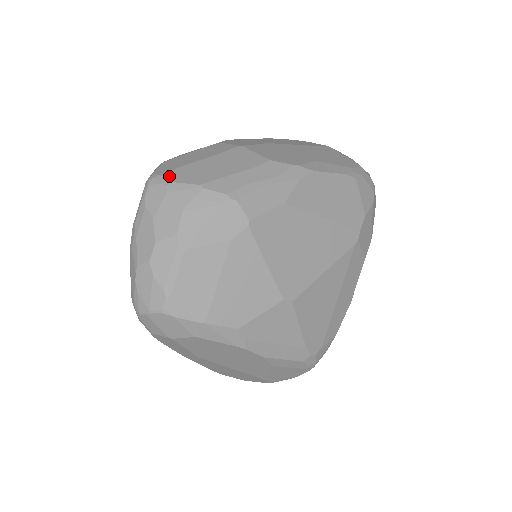
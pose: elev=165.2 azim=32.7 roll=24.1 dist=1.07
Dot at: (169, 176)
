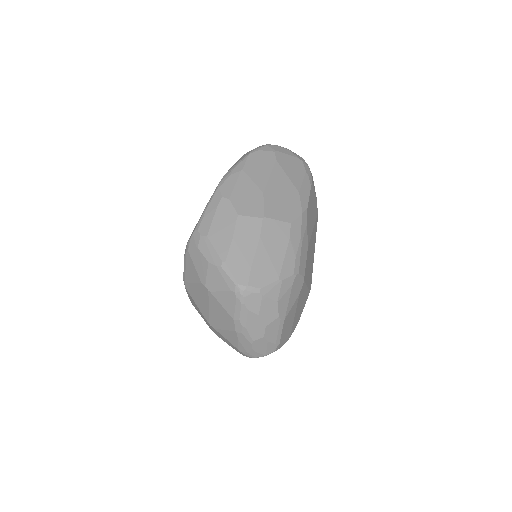
Dot at: (254, 283)
